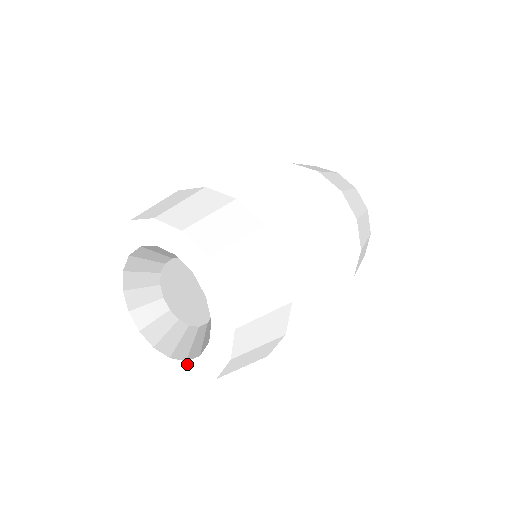
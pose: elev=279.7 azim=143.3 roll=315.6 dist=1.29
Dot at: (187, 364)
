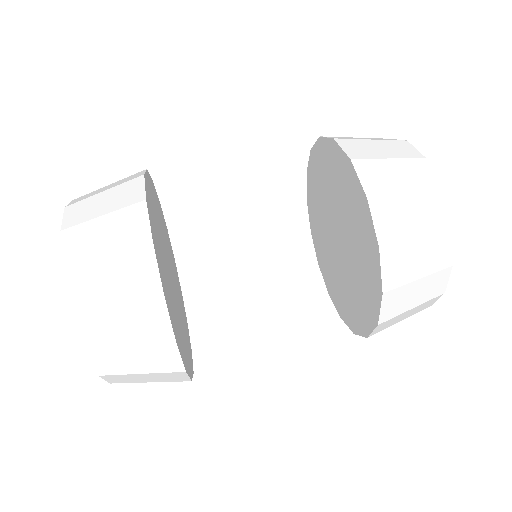
Dot at: occluded
